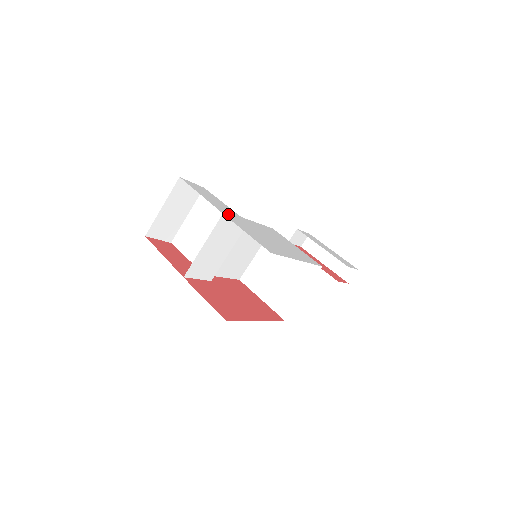
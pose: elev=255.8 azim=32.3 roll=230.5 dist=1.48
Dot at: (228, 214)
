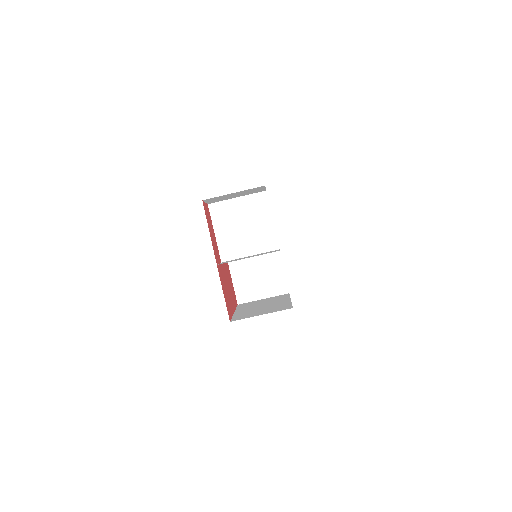
Dot at: occluded
